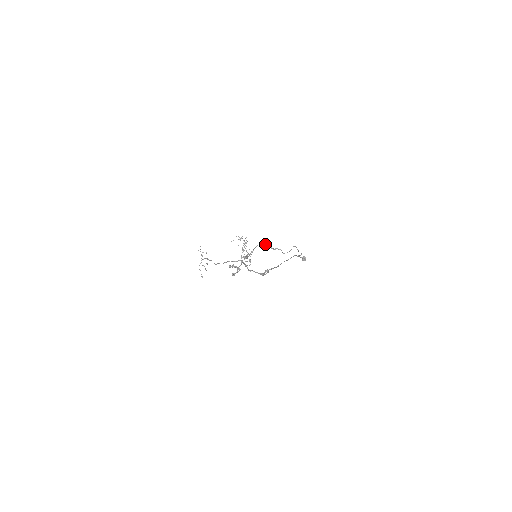
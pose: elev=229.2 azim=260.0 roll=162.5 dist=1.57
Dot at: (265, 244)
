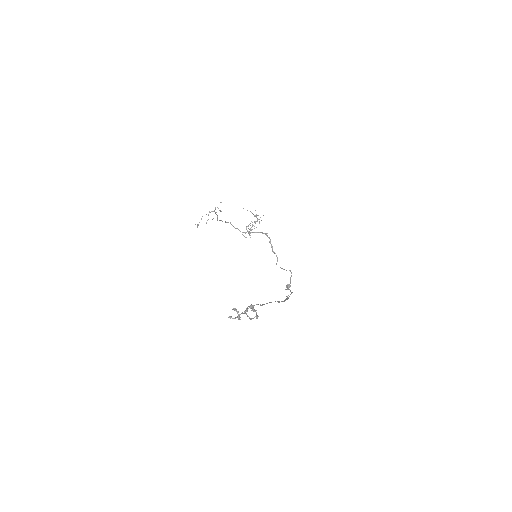
Dot at: occluded
